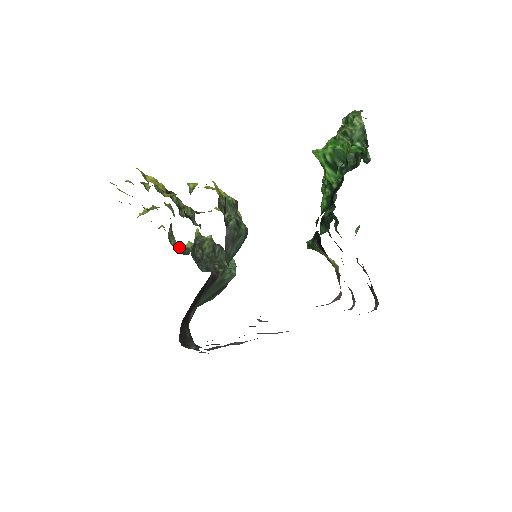
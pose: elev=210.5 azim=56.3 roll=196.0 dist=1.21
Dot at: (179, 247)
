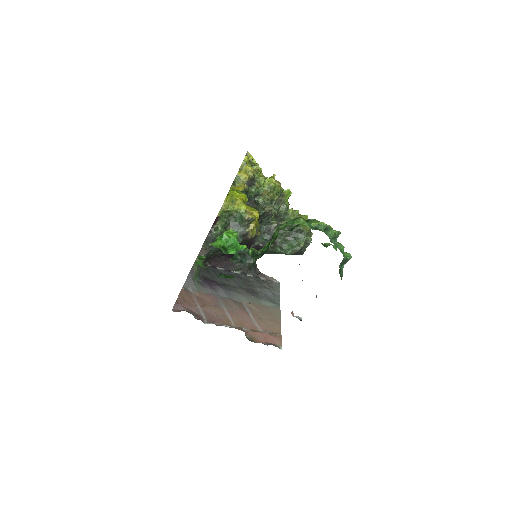
Dot at: (285, 211)
